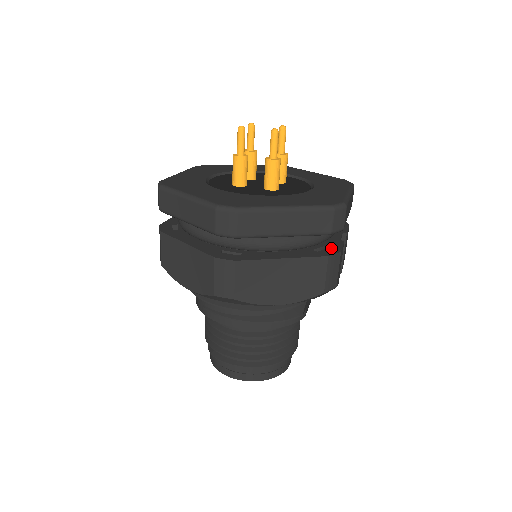
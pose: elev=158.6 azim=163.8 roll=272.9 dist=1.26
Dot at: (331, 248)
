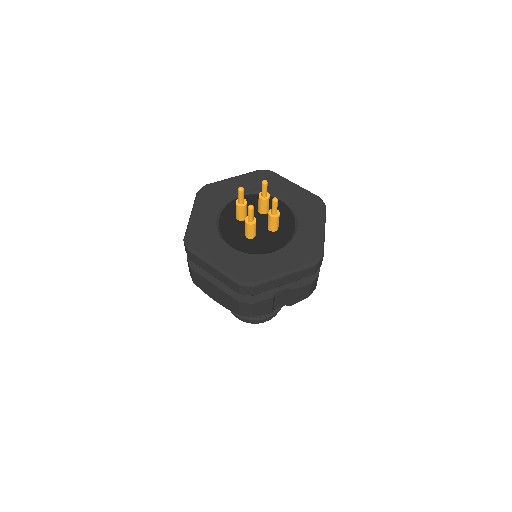
Dot at: (254, 297)
